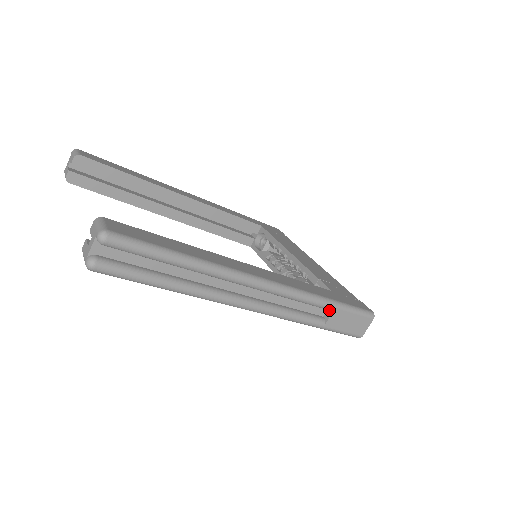
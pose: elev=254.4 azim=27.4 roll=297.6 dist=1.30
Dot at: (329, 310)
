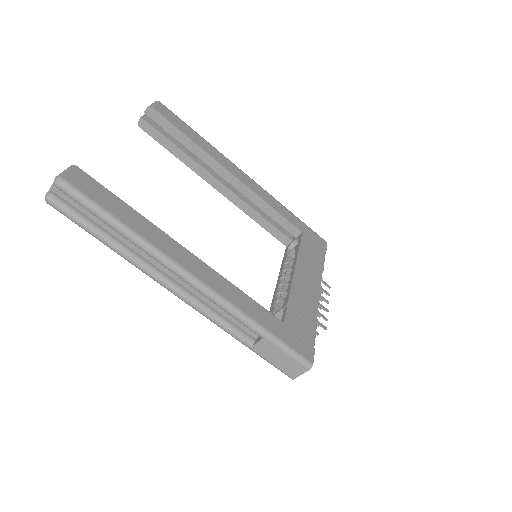
Dot at: (261, 336)
